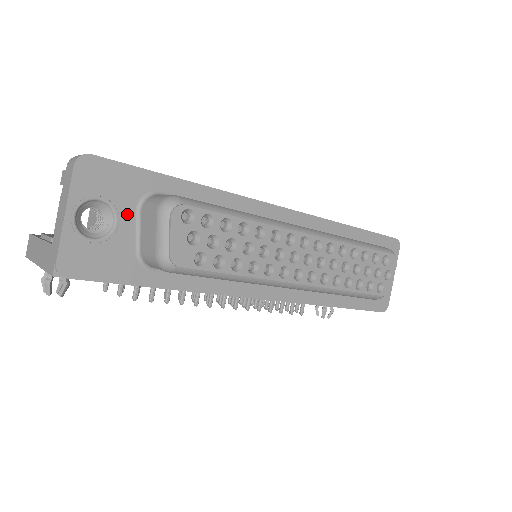
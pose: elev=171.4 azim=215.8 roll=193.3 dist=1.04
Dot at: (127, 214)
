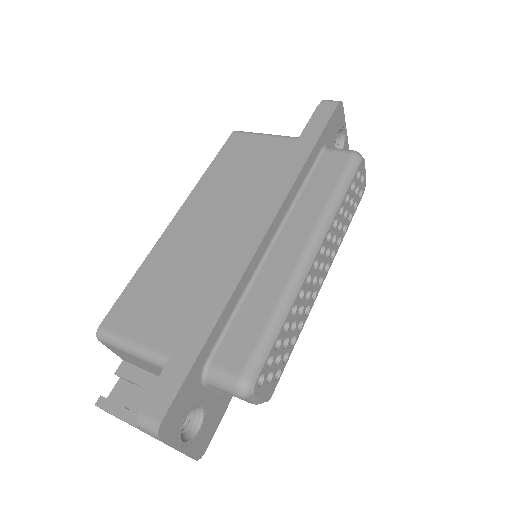
Dot at: (202, 396)
